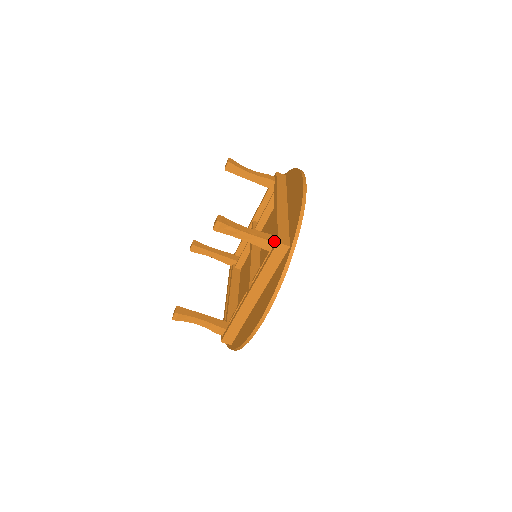
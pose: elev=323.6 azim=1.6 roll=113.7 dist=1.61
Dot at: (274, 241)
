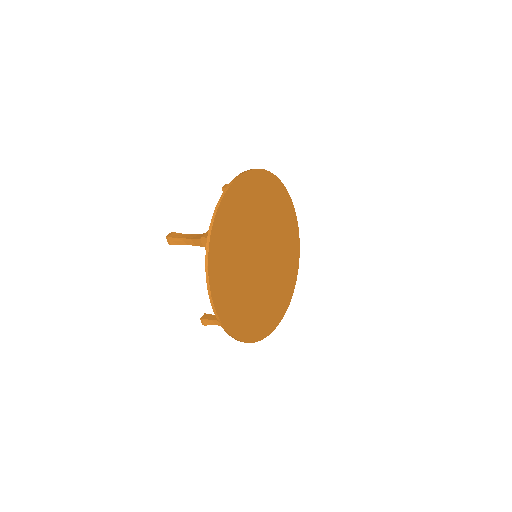
Dot at: occluded
